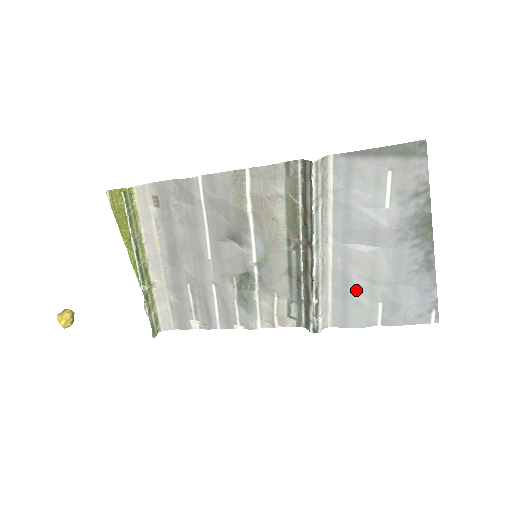
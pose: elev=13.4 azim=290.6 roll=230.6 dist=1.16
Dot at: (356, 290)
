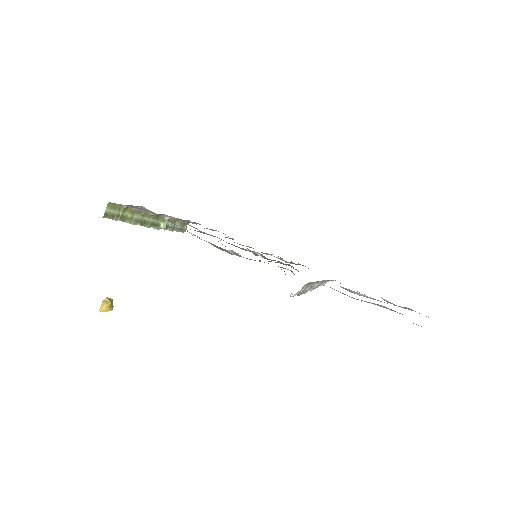
Dot at: occluded
